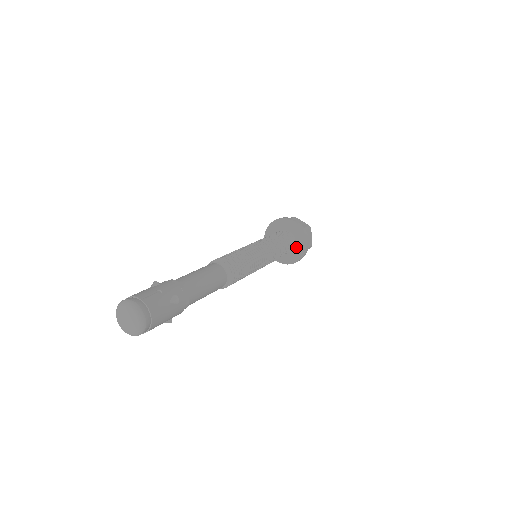
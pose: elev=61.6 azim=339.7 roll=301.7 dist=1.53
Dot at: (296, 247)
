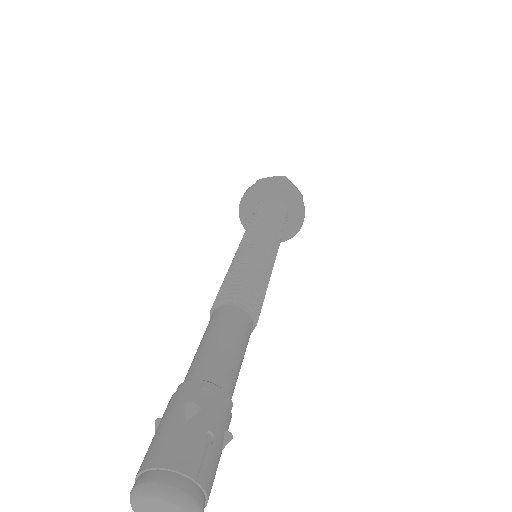
Dot at: occluded
